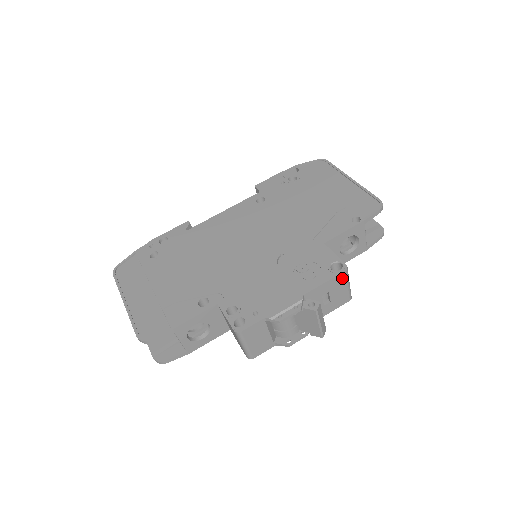
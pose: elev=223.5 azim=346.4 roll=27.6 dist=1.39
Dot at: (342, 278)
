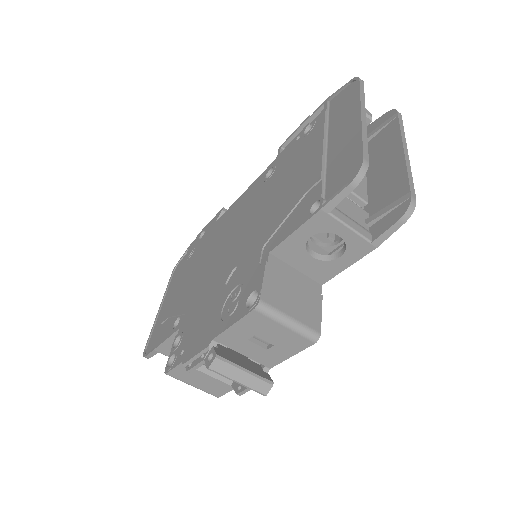
Dot at: (260, 318)
